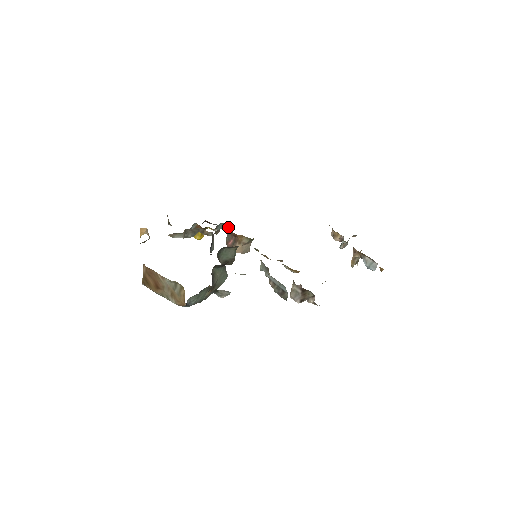
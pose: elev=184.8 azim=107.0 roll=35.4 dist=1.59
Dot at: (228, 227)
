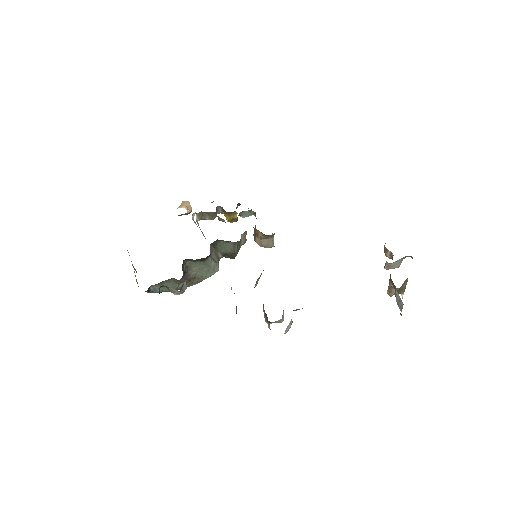
Dot at: occluded
